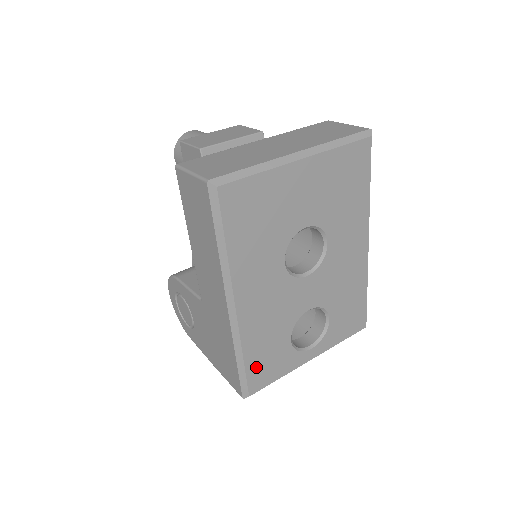
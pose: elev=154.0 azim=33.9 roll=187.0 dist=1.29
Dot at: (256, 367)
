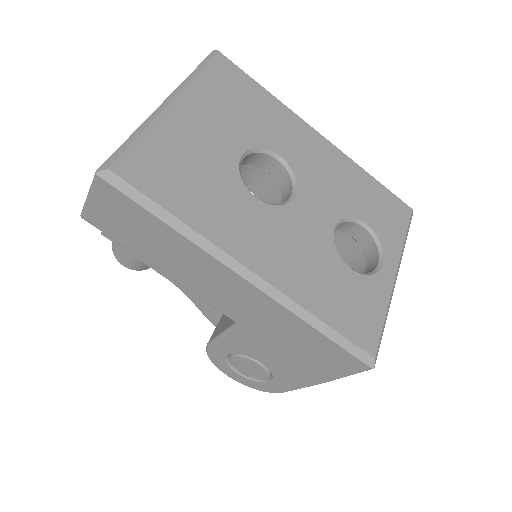
Dot at: (345, 321)
